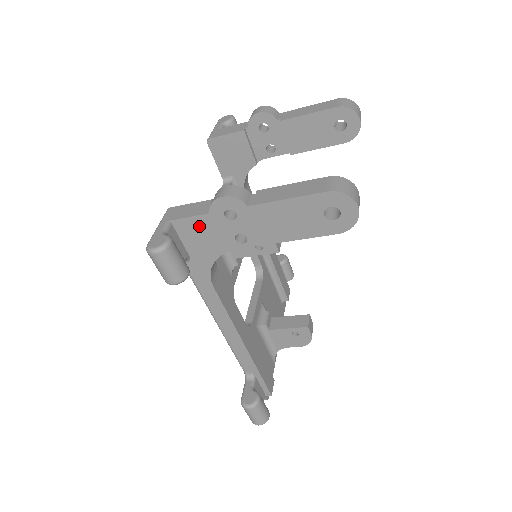
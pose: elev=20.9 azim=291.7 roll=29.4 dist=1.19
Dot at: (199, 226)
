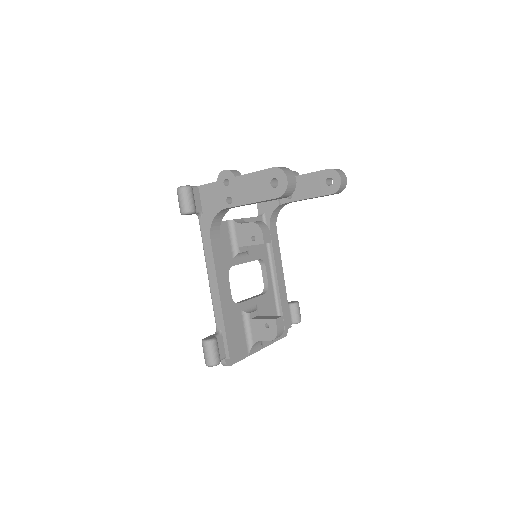
Dot at: (211, 190)
